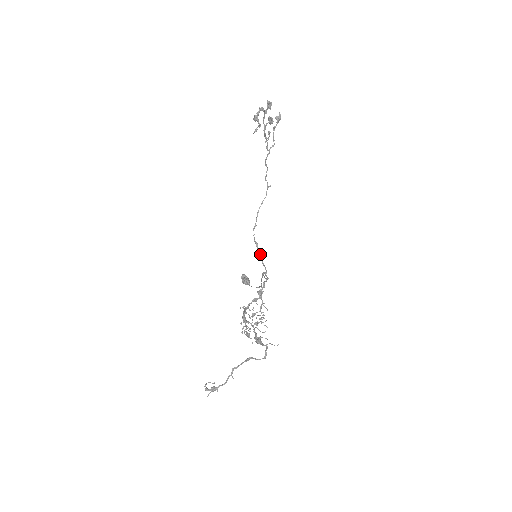
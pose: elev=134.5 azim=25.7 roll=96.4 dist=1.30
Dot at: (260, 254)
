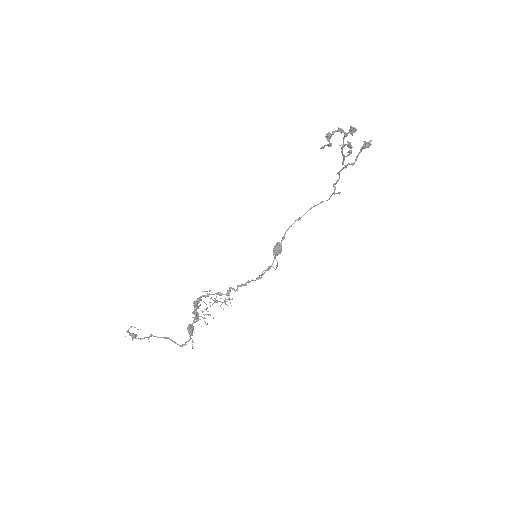
Dot at: (279, 249)
